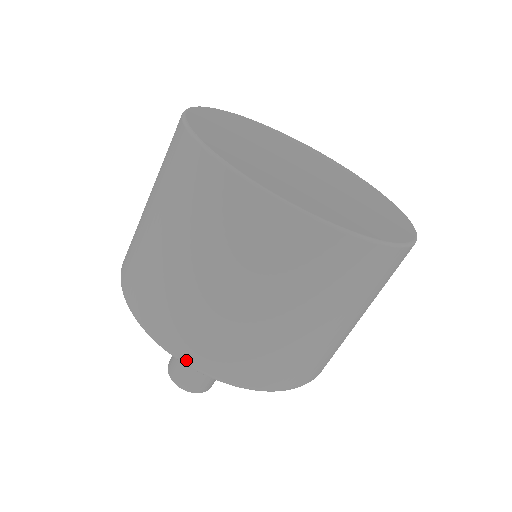
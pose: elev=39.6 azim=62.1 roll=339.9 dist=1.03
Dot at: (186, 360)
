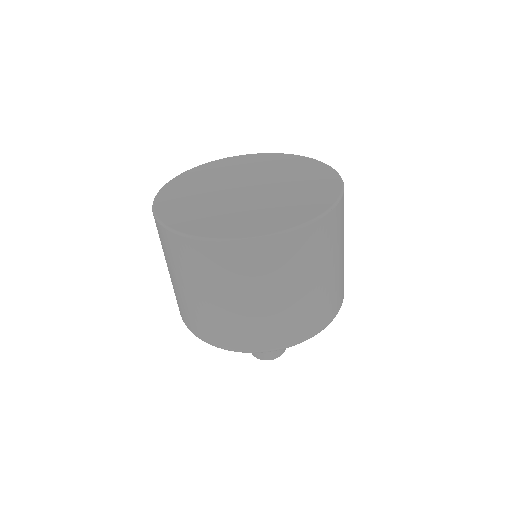
Dot at: (207, 341)
